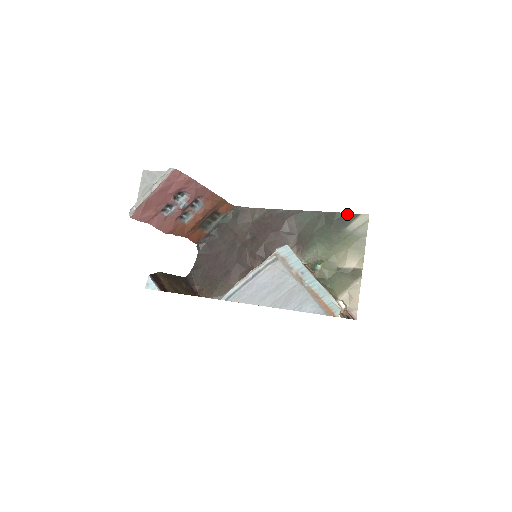
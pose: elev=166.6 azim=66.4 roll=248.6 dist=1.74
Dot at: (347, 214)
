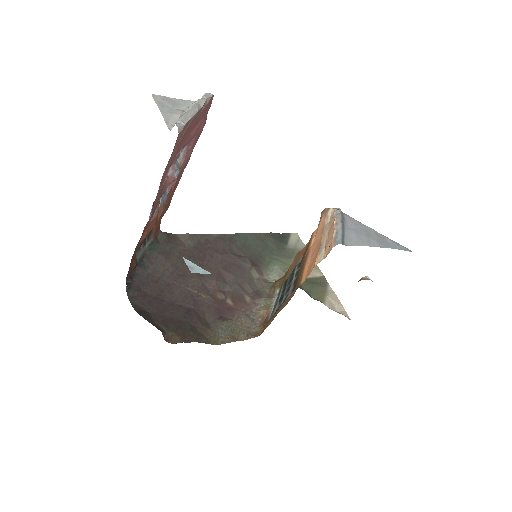
Dot at: (280, 234)
